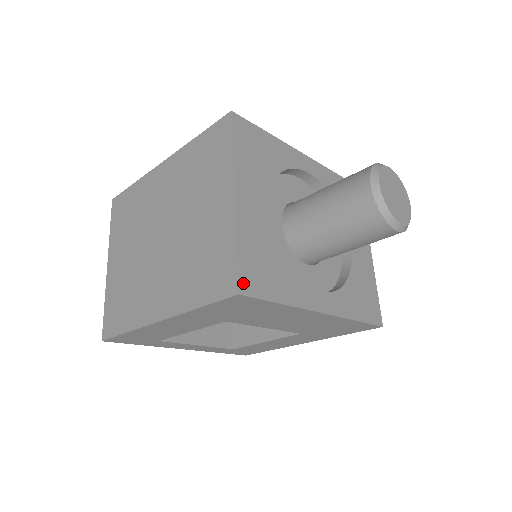
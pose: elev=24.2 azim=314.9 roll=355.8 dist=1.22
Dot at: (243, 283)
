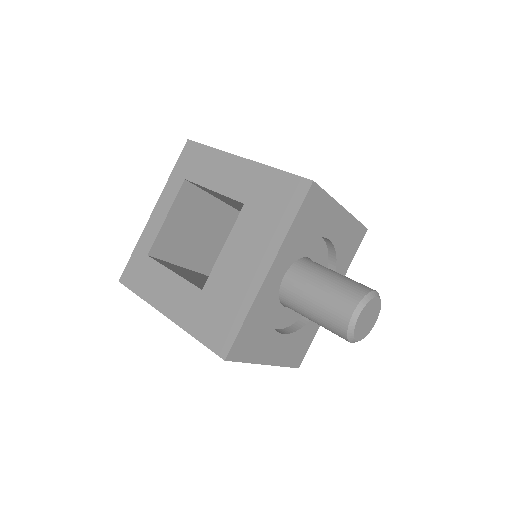
Dot at: (297, 365)
